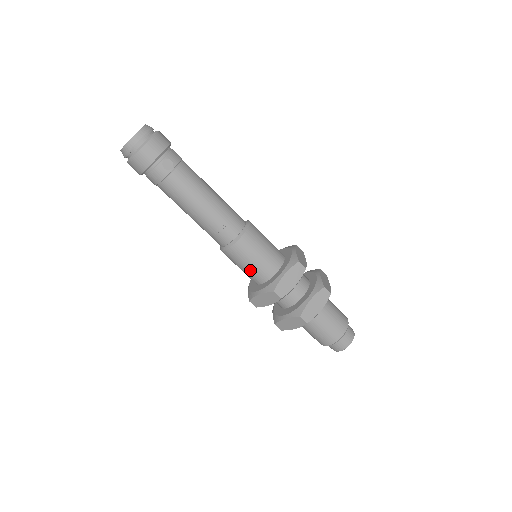
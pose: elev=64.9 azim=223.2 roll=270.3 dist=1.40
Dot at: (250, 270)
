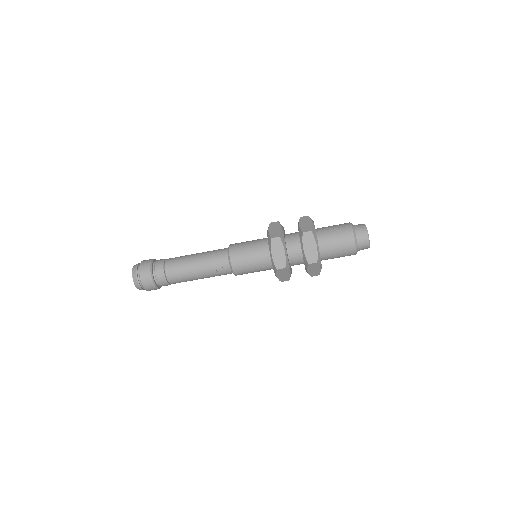
Dot at: (258, 269)
